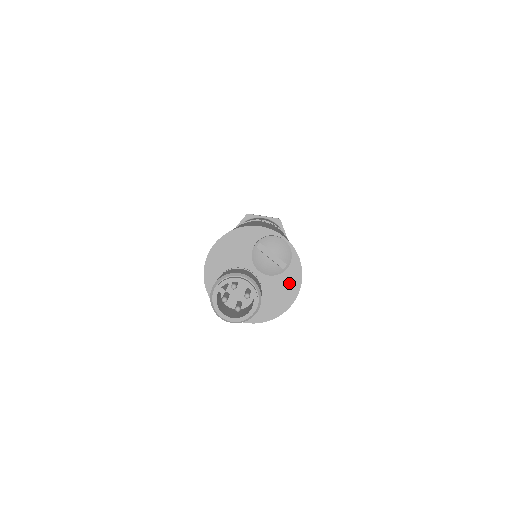
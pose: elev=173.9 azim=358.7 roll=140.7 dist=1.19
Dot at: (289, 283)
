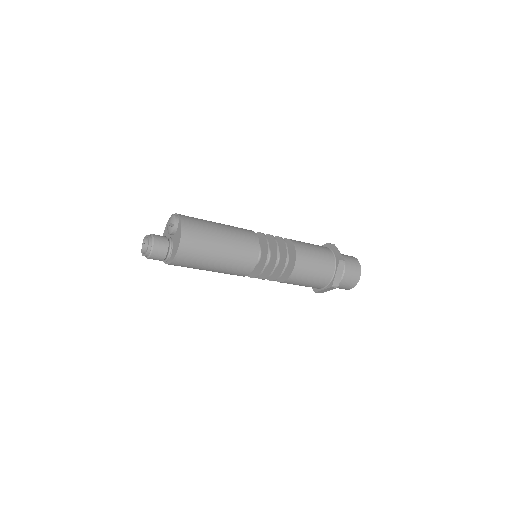
Dot at: (179, 233)
